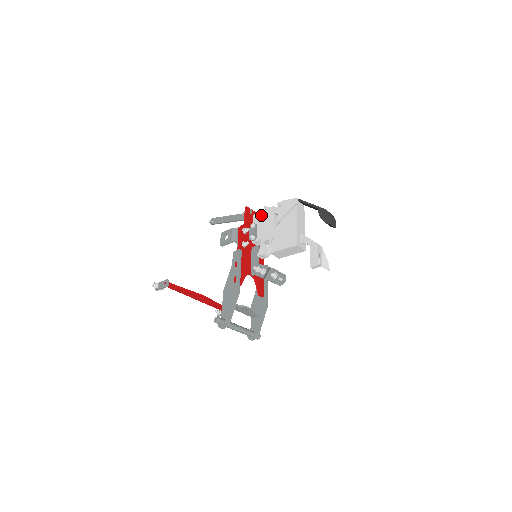
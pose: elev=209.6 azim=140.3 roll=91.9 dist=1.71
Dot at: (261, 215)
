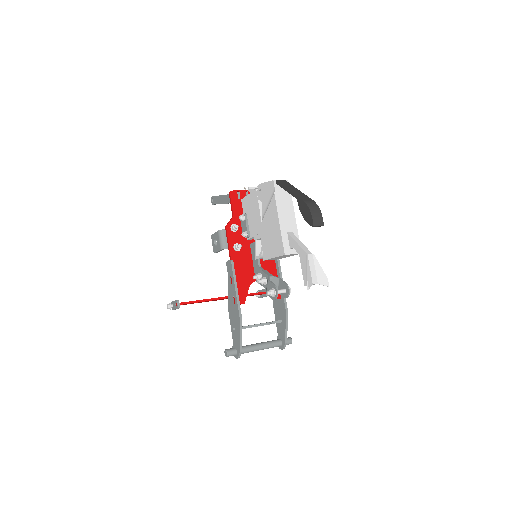
Dot at: (247, 201)
